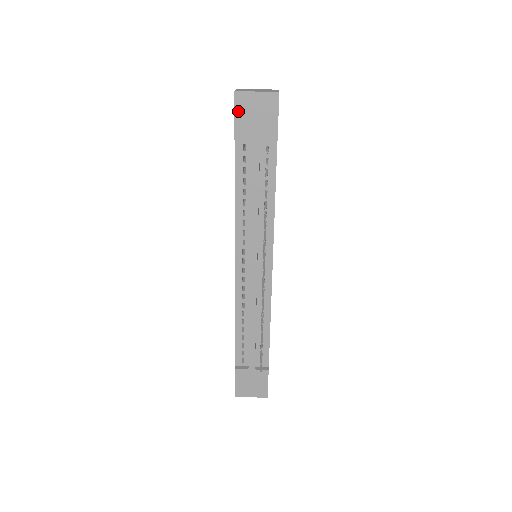
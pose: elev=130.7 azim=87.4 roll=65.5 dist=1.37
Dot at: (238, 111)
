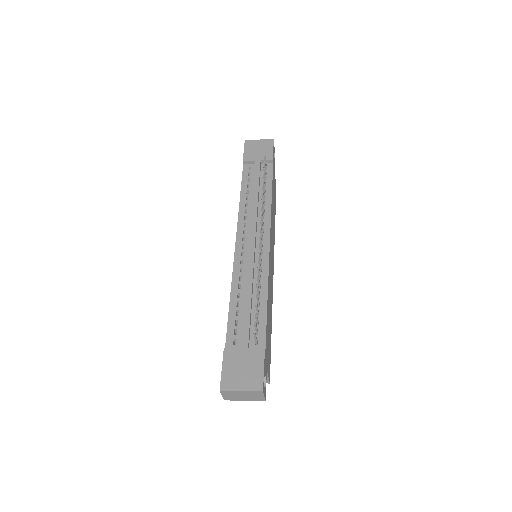
Dot at: (246, 148)
